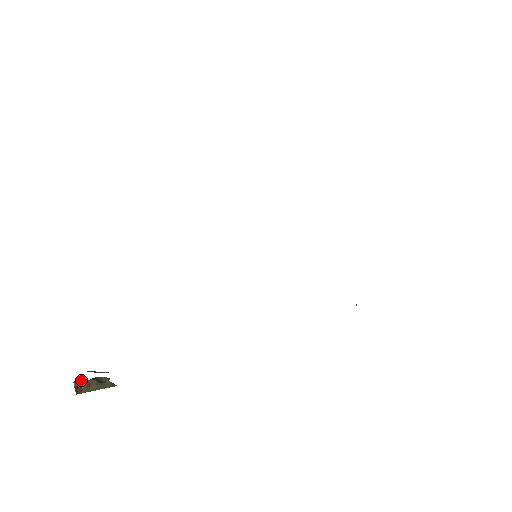
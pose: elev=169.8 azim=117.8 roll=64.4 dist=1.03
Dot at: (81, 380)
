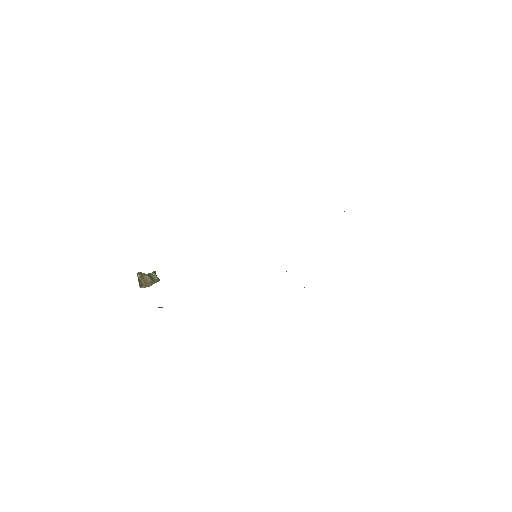
Dot at: (142, 275)
